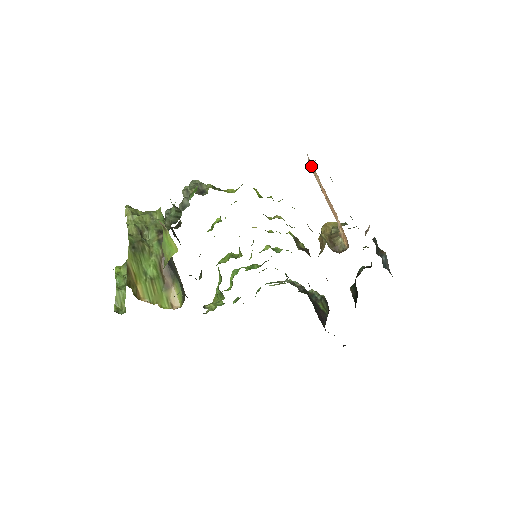
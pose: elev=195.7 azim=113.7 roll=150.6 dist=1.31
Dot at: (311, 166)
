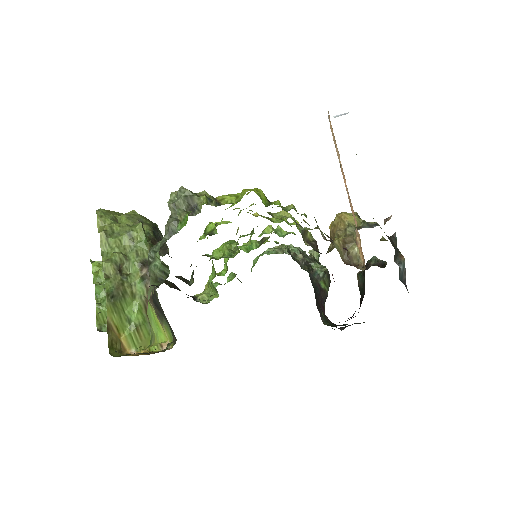
Dot at: (331, 130)
